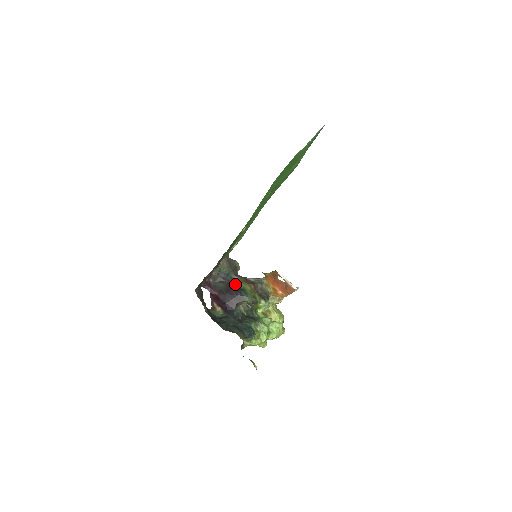
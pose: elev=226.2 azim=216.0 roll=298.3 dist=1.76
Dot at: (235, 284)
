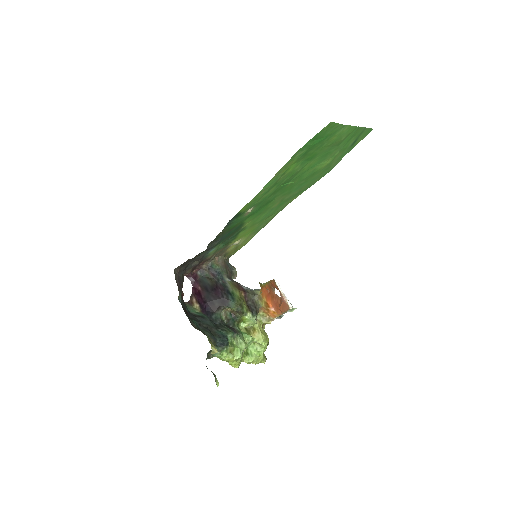
Dot at: (224, 285)
